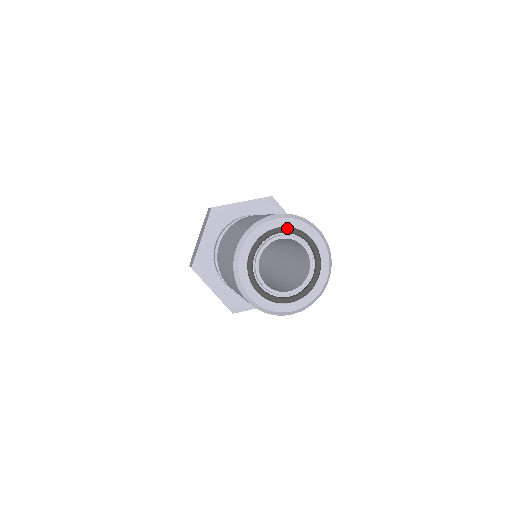
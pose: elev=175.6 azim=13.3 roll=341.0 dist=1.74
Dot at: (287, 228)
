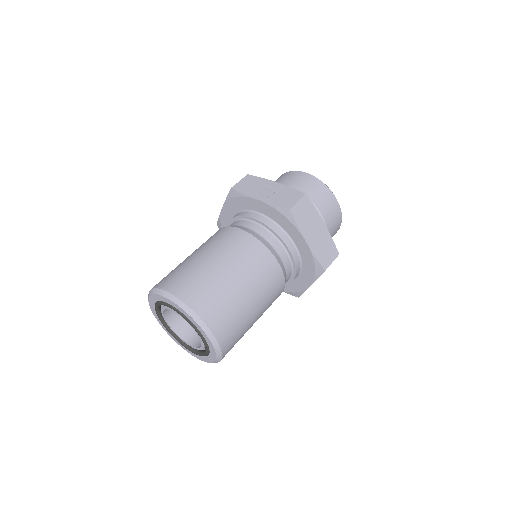
Dot at: (156, 303)
